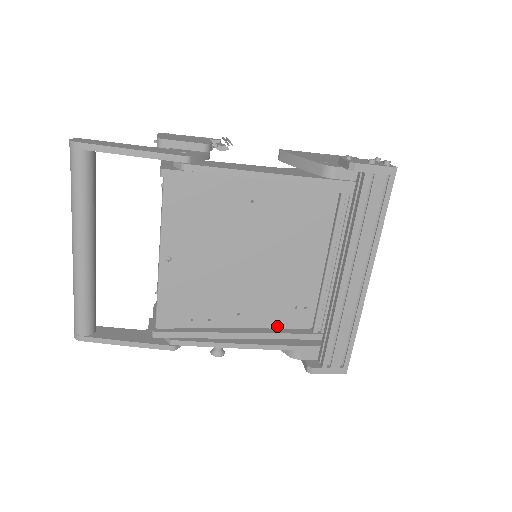
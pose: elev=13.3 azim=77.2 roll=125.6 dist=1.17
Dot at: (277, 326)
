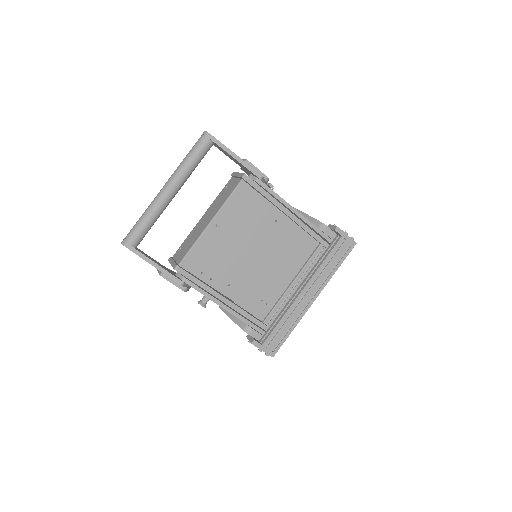
Dot at: (245, 307)
